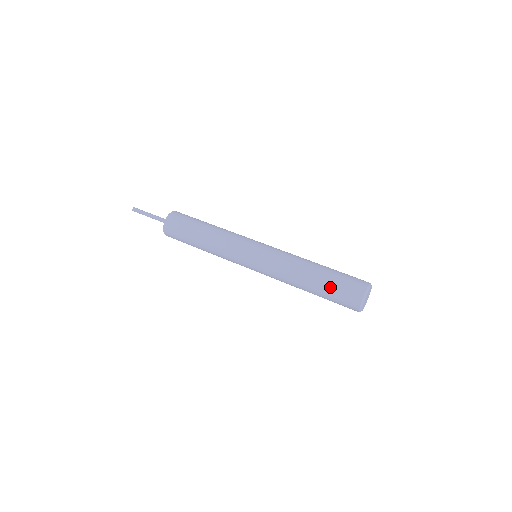
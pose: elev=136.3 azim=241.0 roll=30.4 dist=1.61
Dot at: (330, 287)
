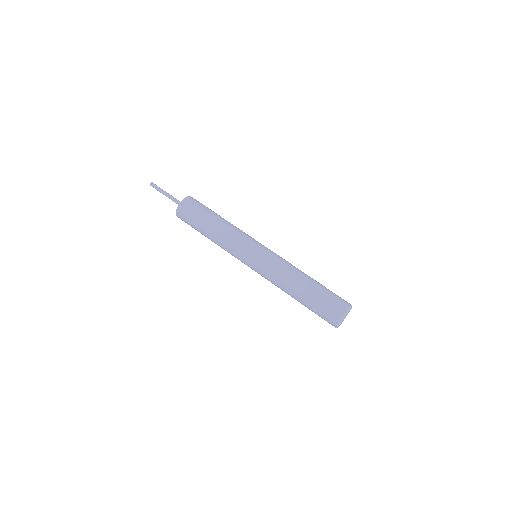
Dot at: occluded
